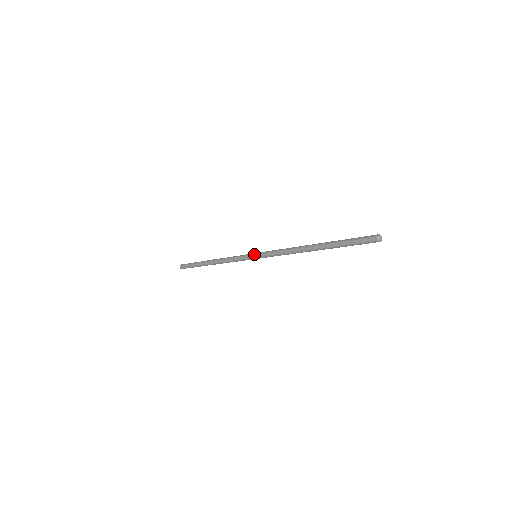
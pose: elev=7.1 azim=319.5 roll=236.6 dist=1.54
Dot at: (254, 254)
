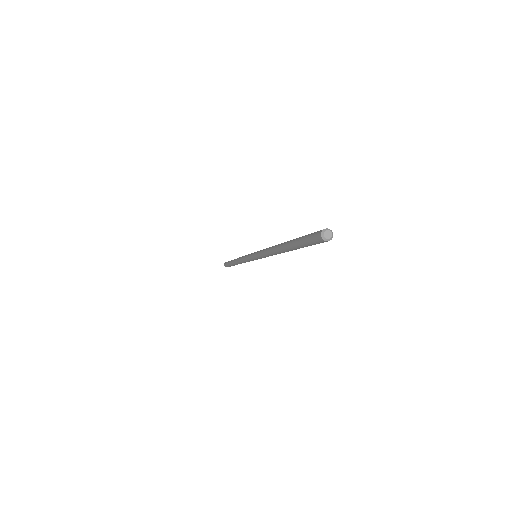
Dot at: (254, 252)
